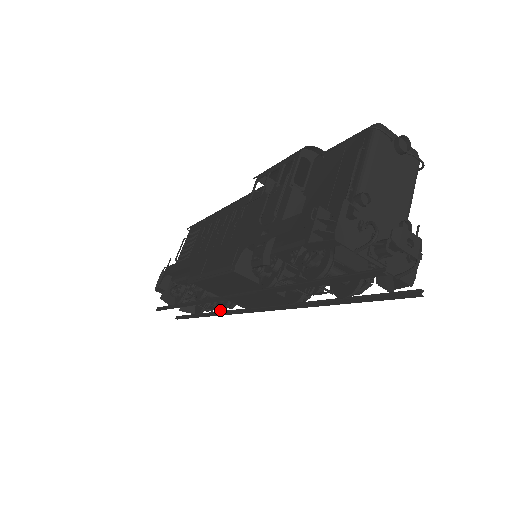
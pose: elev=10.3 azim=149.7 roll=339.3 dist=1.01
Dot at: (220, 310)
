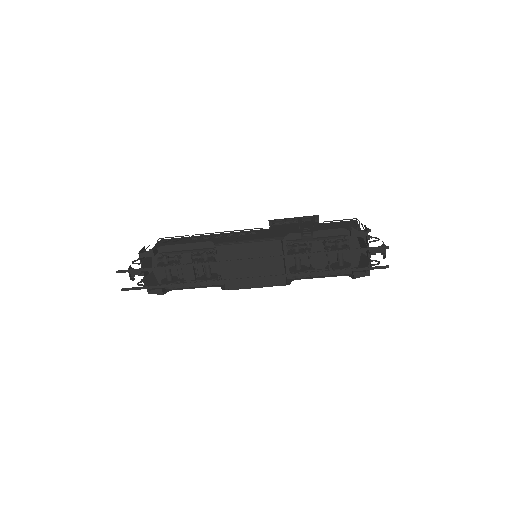
Dot at: (209, 279)
